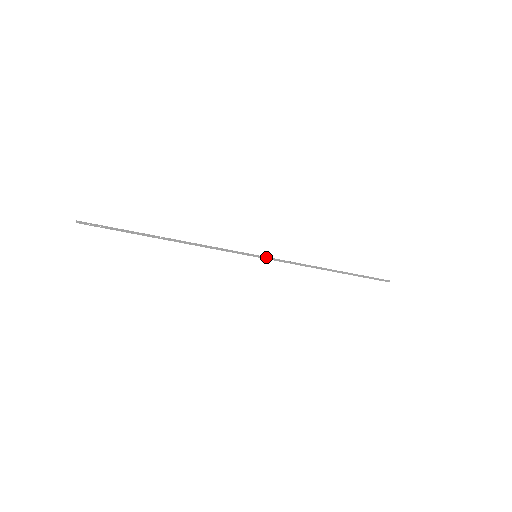
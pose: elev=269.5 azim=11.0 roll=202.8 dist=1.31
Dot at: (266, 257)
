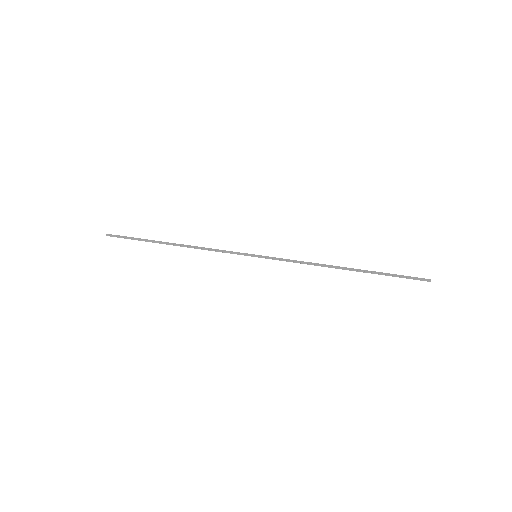
Dot at: (266, 256)
